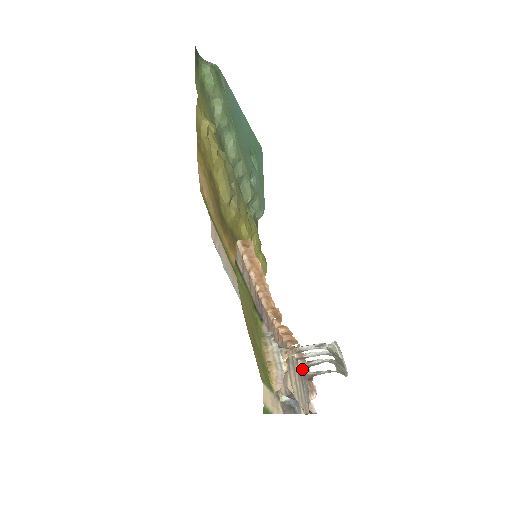
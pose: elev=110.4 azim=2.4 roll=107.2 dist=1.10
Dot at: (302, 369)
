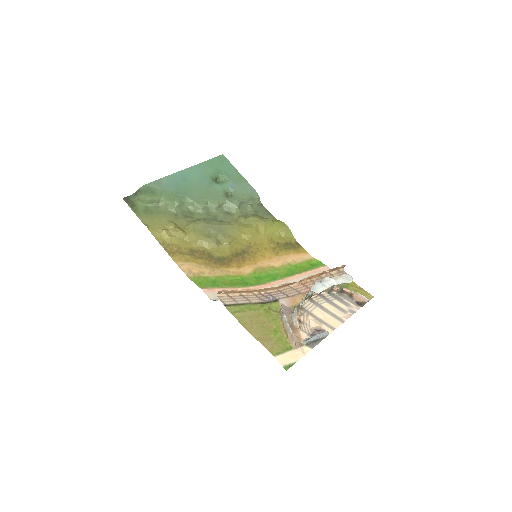
Dot at: (332, 292)
